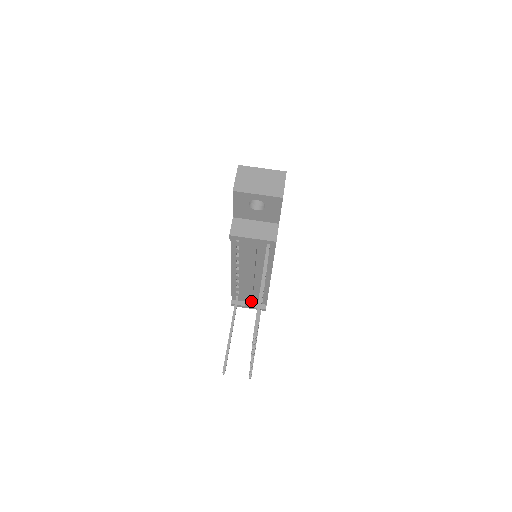
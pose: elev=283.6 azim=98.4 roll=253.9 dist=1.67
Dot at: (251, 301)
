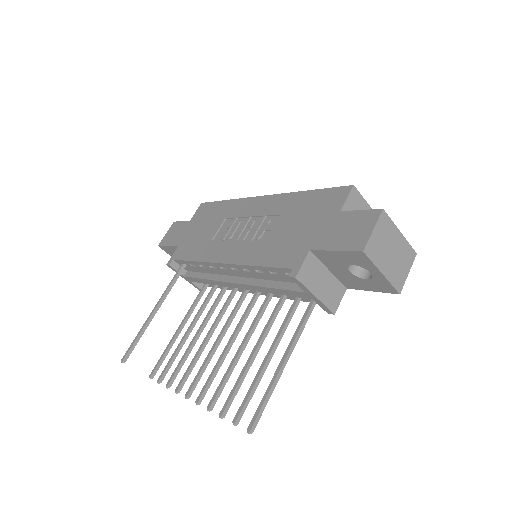
Dot at: (199, 282)
